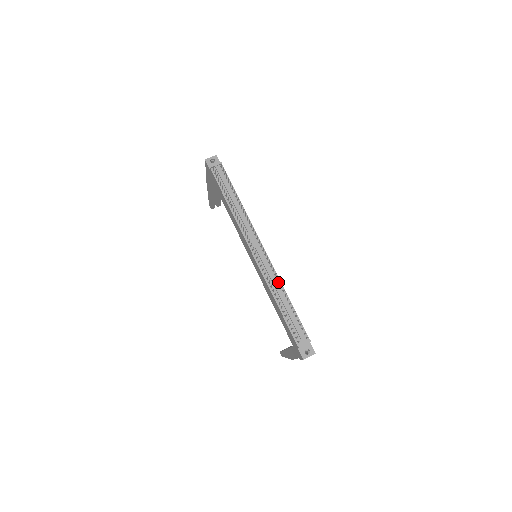
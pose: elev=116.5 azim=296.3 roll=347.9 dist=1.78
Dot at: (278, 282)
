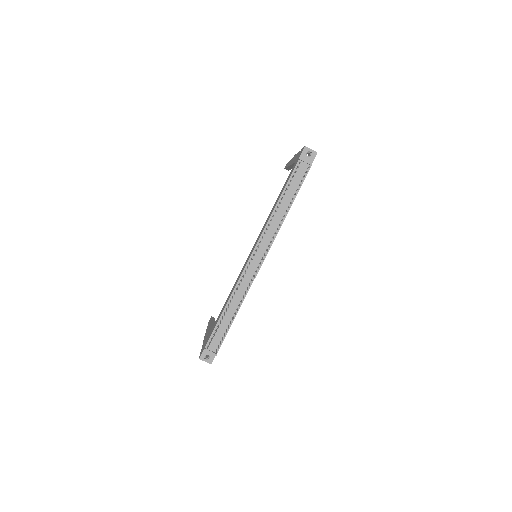
Dot at: (244, 295)
